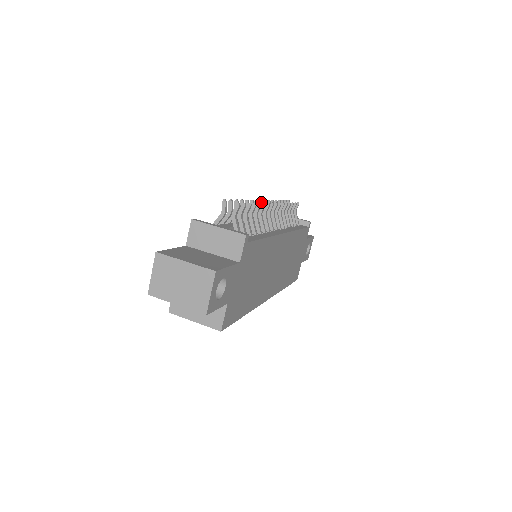
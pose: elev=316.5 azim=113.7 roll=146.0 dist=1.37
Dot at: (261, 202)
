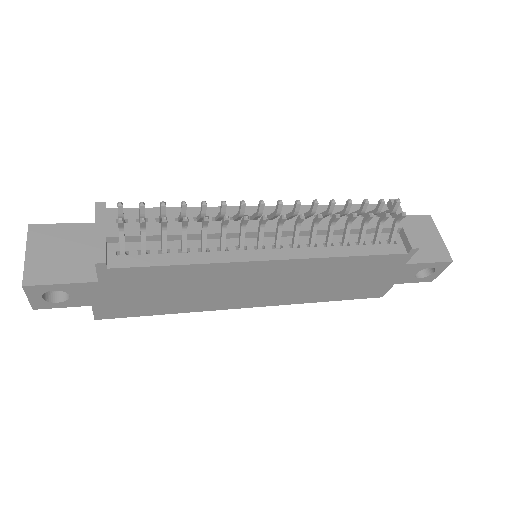
Dot at: (260, 204)
